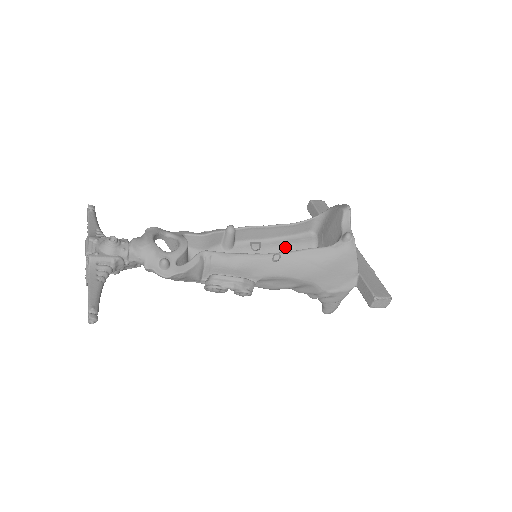
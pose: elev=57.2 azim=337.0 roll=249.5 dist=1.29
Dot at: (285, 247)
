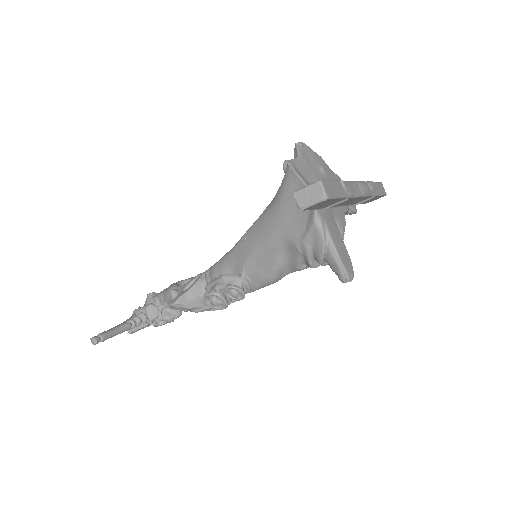
Dot at: occluded
